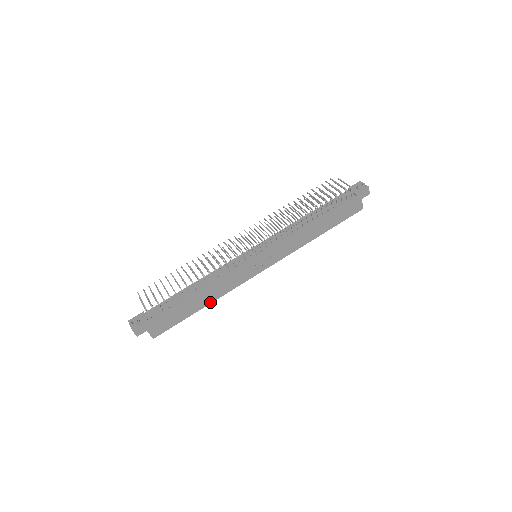
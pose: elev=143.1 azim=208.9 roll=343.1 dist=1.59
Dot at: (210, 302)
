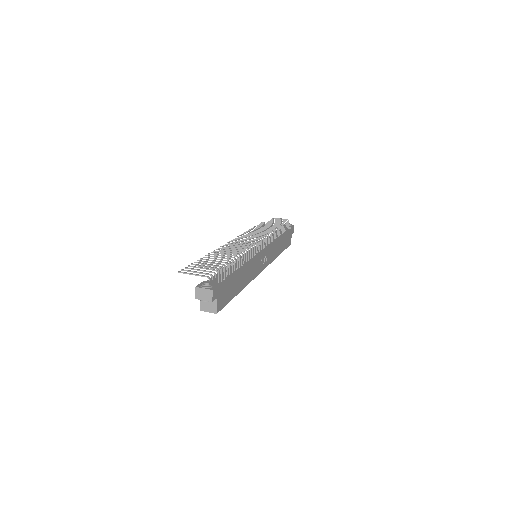
Dot at: (243, 287)
